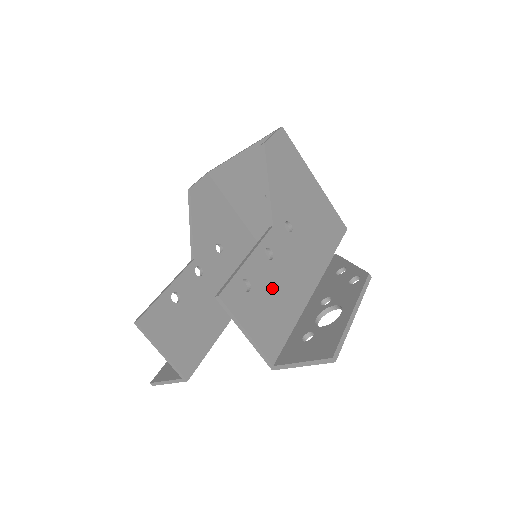
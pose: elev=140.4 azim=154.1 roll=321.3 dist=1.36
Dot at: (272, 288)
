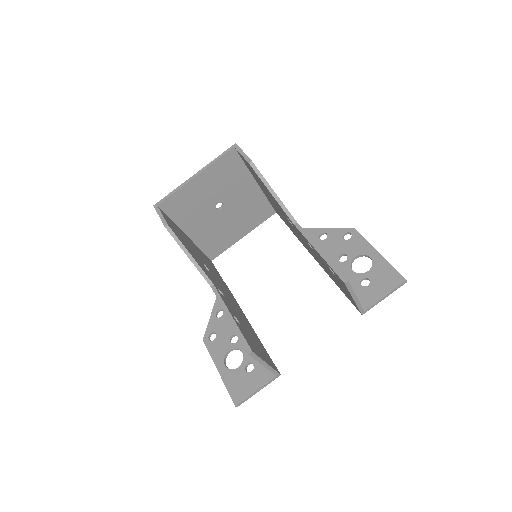
Dot at: occluded
